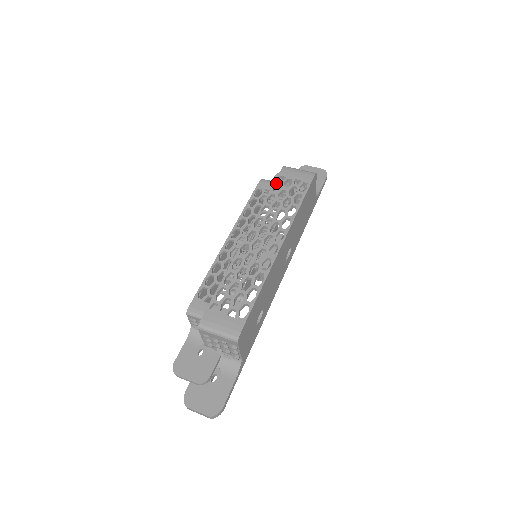
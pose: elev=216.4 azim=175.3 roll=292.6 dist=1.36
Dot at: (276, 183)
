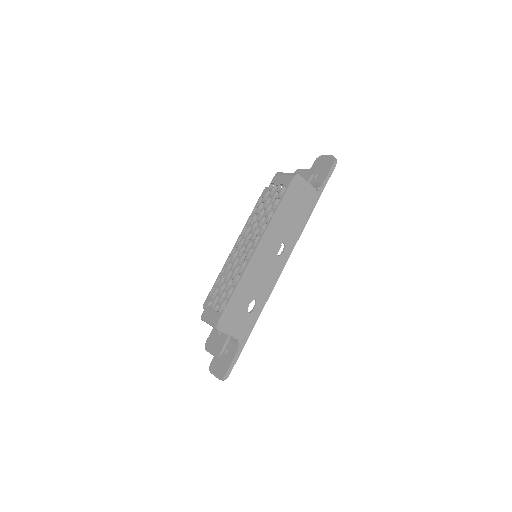
Dot at: (267, 191)
